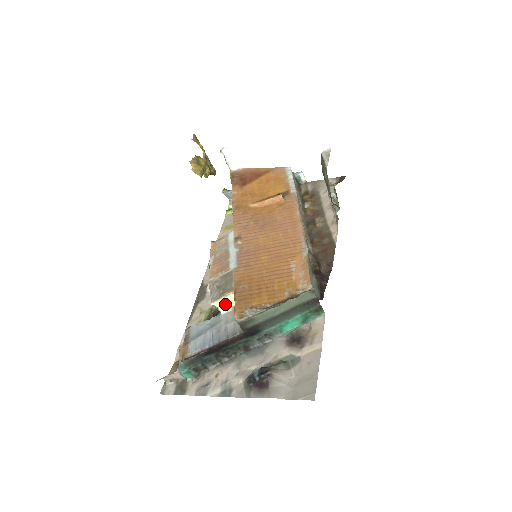
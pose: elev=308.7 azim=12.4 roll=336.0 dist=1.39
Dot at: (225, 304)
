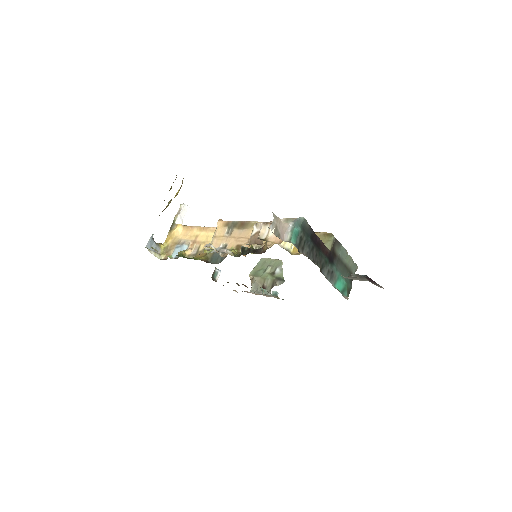
Dot at: occluded
